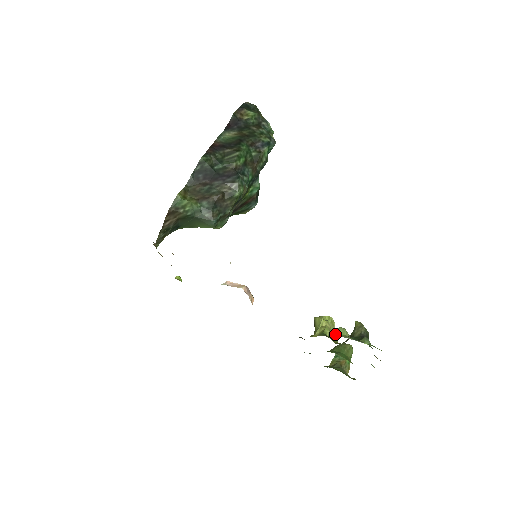
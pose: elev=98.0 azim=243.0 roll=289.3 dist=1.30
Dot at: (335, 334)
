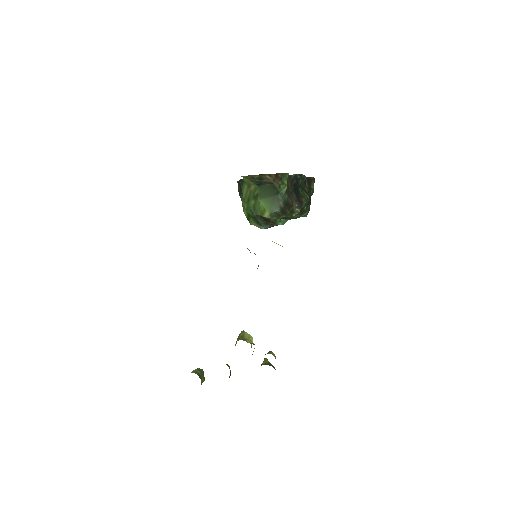
Dot at: (271, 353)
